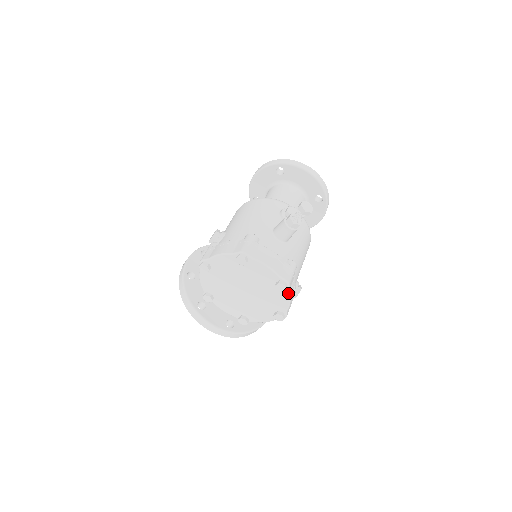
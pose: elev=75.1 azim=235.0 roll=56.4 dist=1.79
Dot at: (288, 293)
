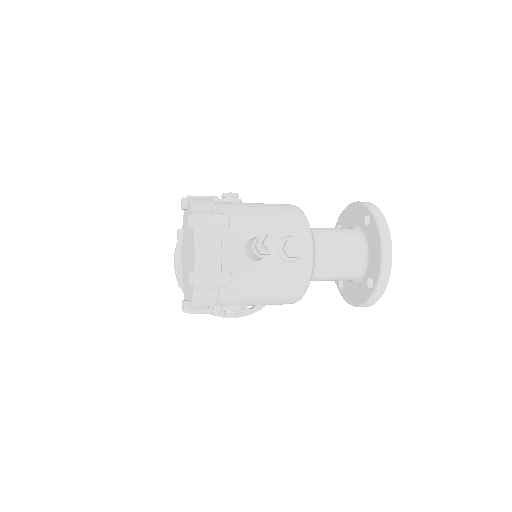
Dot at: (193, 292)
